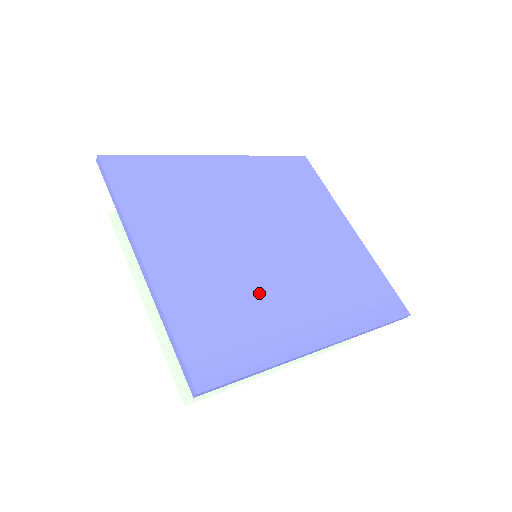
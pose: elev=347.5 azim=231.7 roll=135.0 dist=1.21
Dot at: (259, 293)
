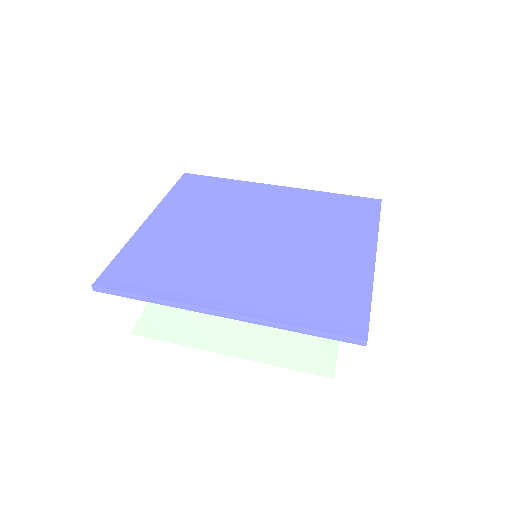
Dot at: (205, 260)
